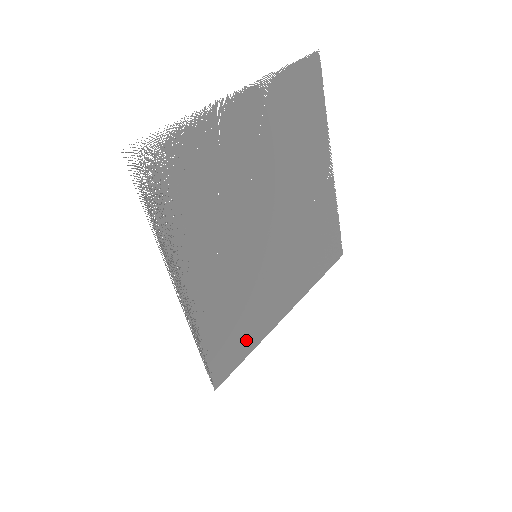
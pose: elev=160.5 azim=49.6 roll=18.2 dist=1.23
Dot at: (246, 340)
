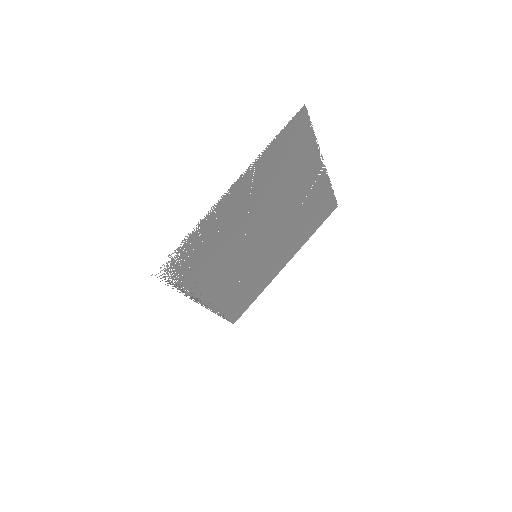
Dot at: (253, 294)
